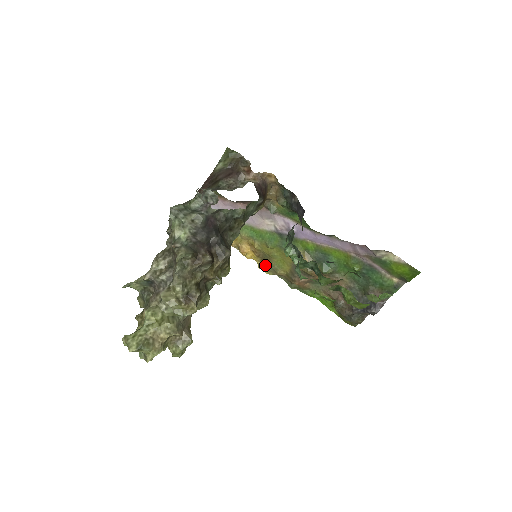
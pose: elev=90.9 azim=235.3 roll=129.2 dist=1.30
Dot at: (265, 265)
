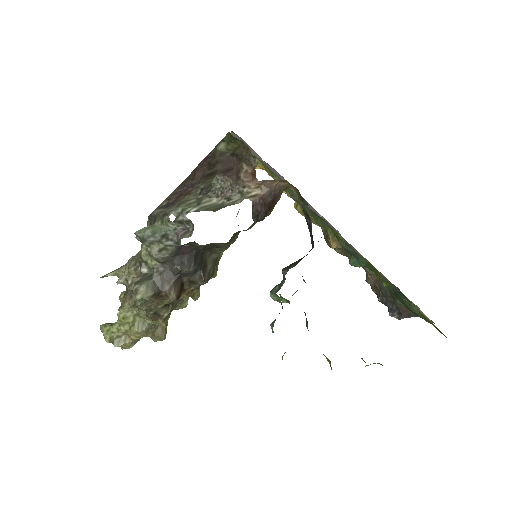
Dot at: (301, 209)
